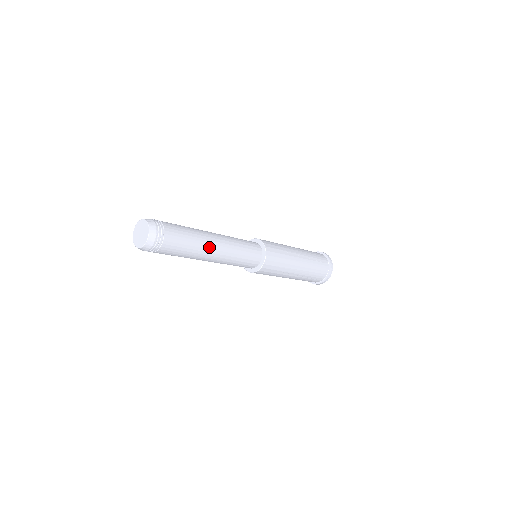
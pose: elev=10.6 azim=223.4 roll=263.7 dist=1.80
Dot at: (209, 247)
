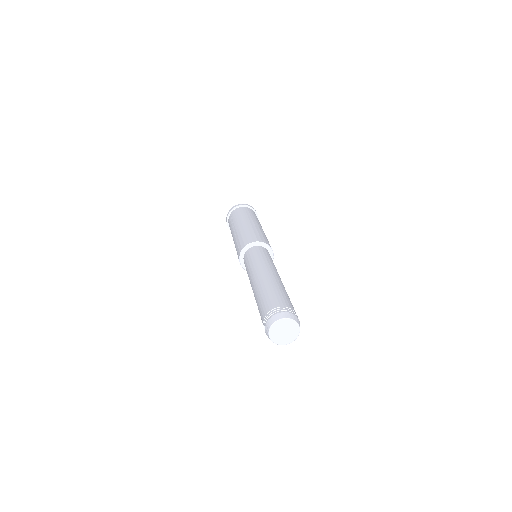
Dot at: occluded
